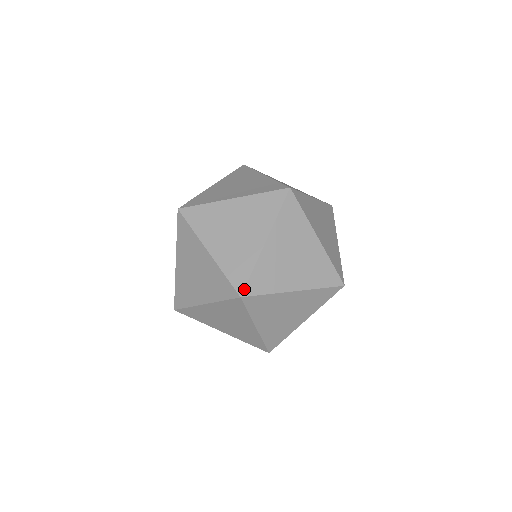
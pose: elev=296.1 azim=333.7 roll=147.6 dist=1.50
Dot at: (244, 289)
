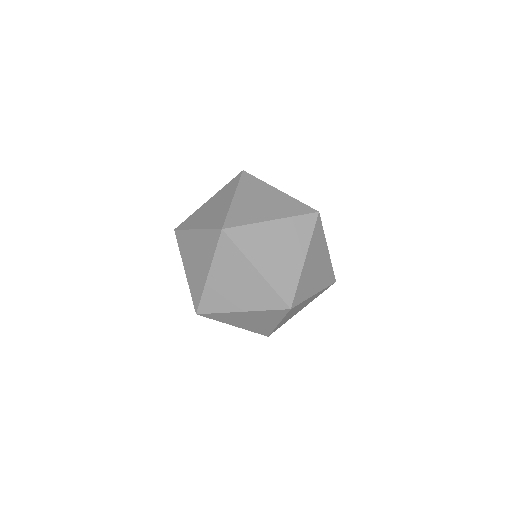
Dot at: (229, 228)
